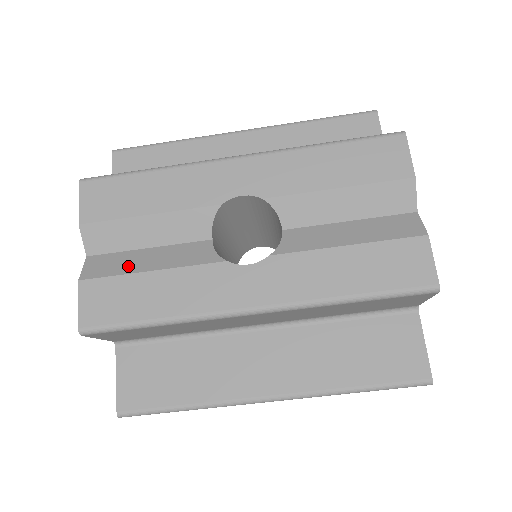
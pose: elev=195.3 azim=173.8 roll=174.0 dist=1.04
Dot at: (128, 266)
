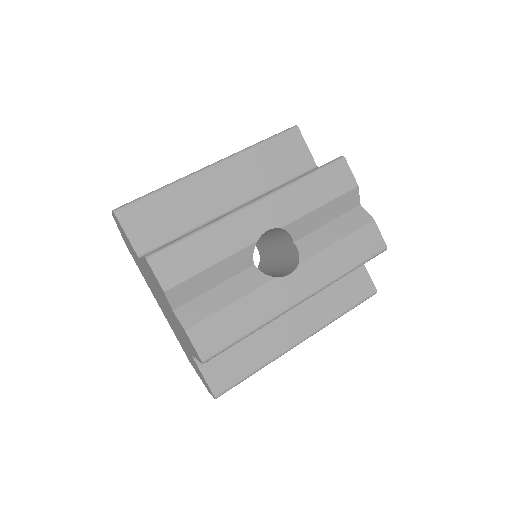
Dot at: (212, 306)
